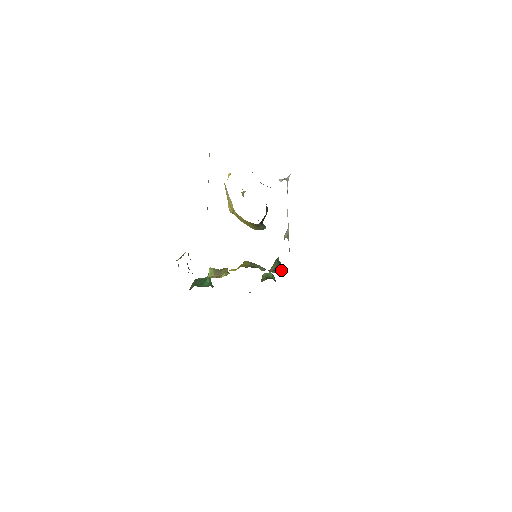
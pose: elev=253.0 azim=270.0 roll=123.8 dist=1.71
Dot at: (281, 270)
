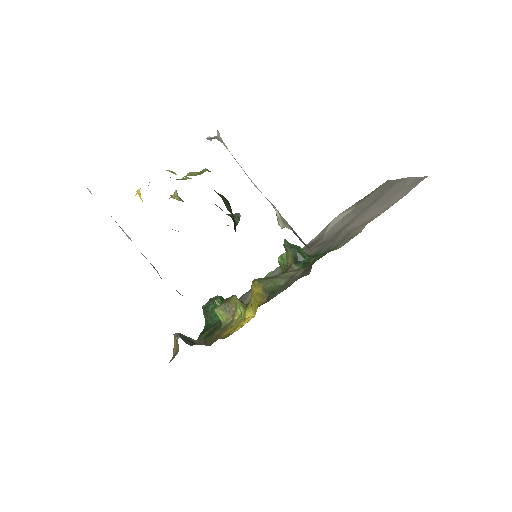
Dot at: (302, 255)
